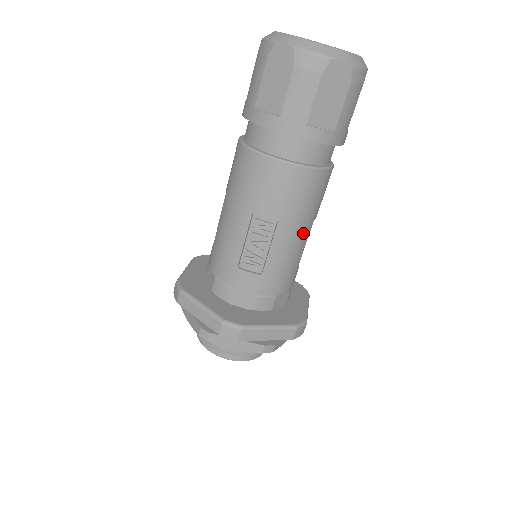
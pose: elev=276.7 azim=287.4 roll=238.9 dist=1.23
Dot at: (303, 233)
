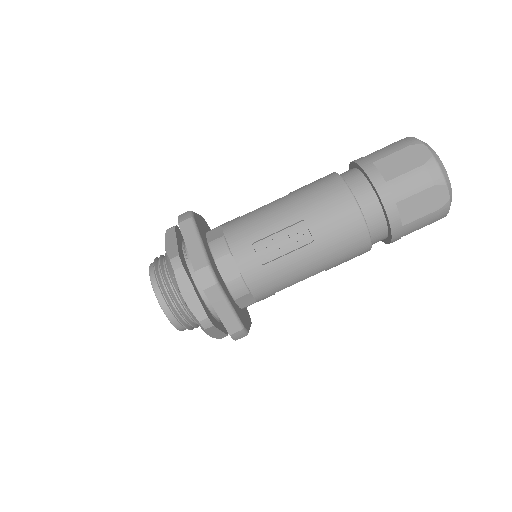
Dot at: (314, 269)
